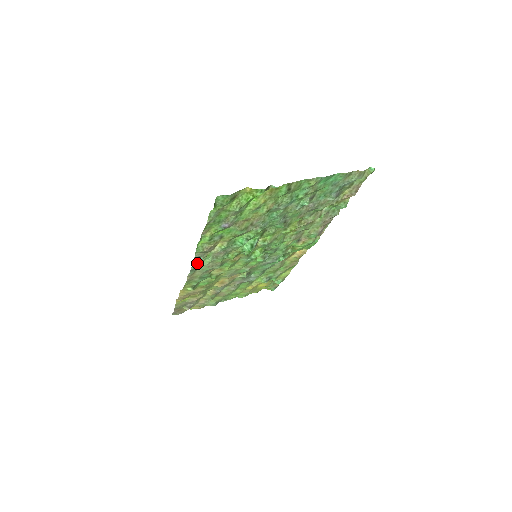
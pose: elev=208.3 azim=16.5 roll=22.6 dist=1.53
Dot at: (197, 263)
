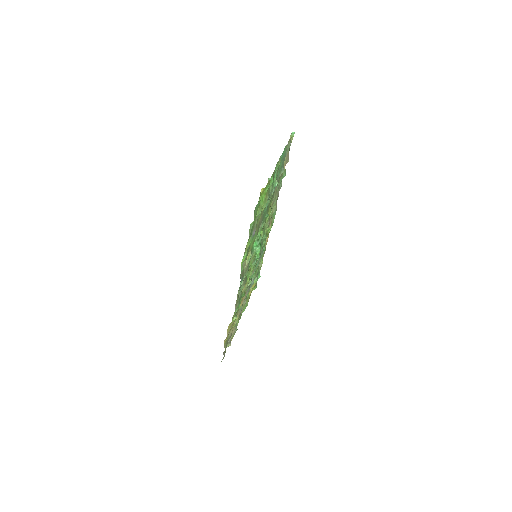
Dot at: occluded
